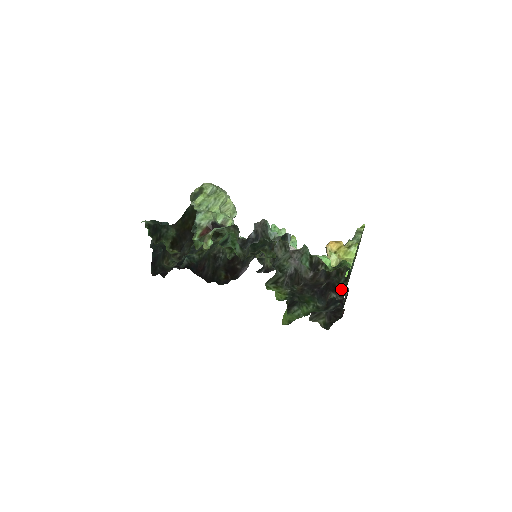
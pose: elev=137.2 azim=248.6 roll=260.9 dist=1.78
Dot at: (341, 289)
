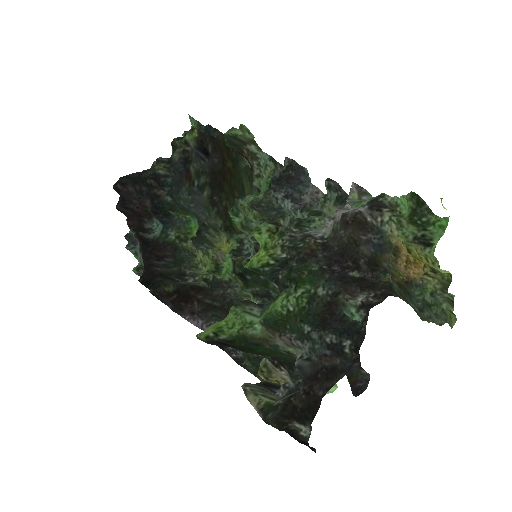
Dot at: (388, 283)
